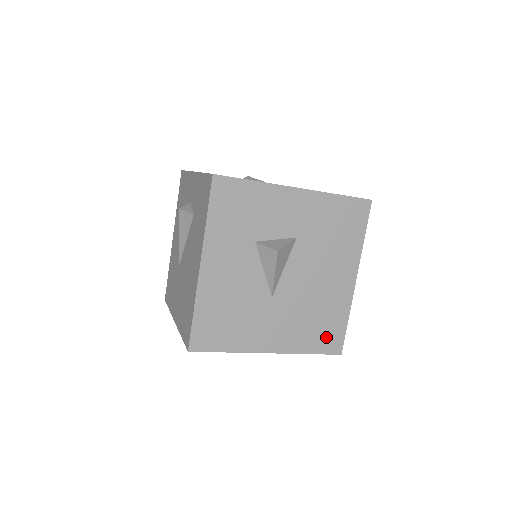
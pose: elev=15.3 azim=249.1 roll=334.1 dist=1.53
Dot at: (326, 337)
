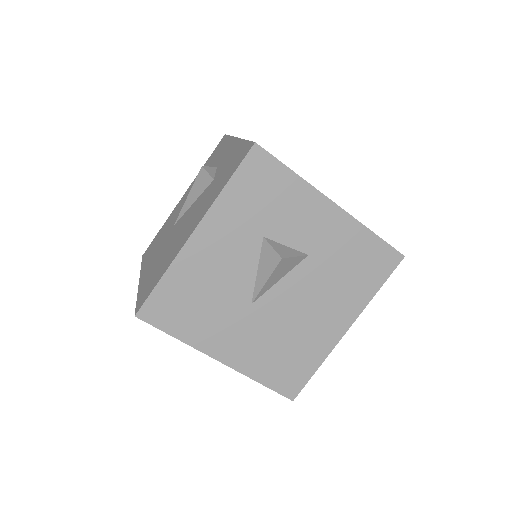
Dot at: (286, 375)
